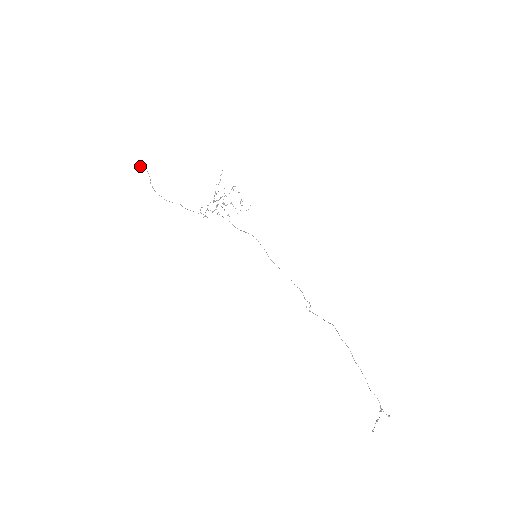
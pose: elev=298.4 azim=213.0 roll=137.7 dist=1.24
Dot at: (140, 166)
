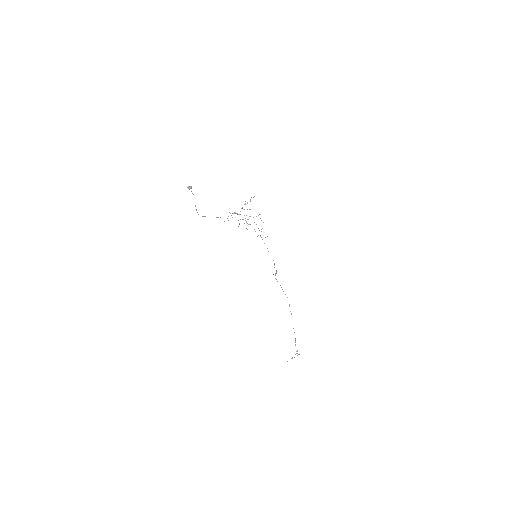
Dot at: (189, 189)
